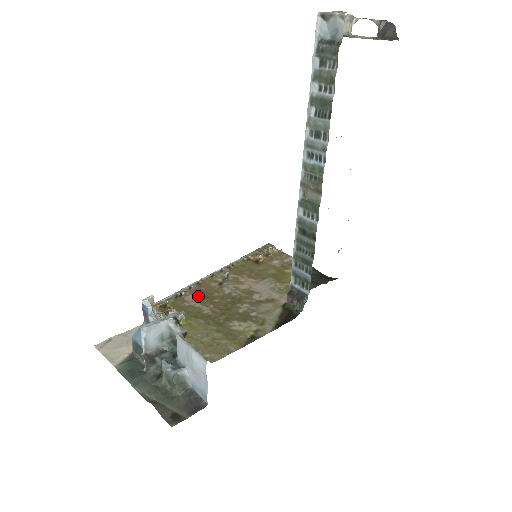
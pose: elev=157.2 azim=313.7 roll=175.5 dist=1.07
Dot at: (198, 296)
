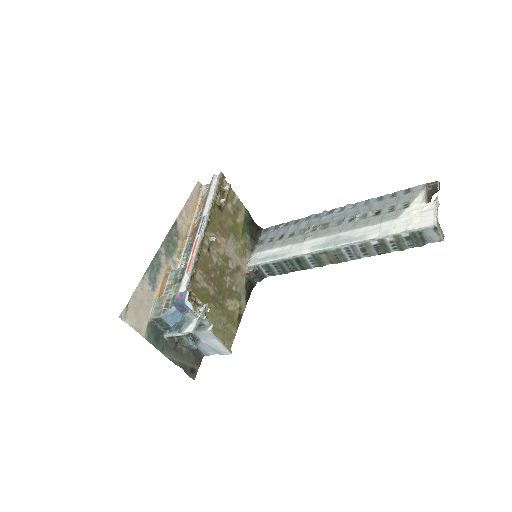
Dot at: (202, 272)
